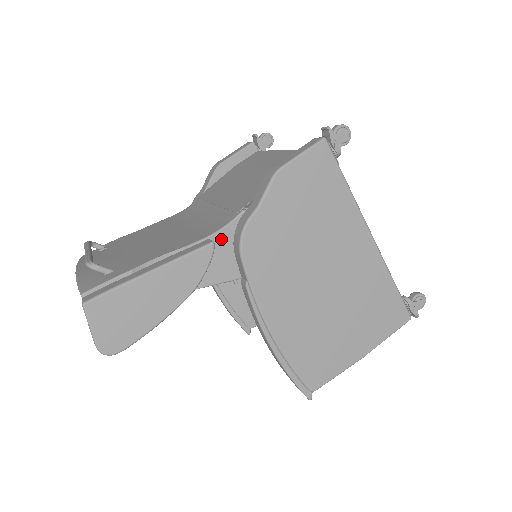
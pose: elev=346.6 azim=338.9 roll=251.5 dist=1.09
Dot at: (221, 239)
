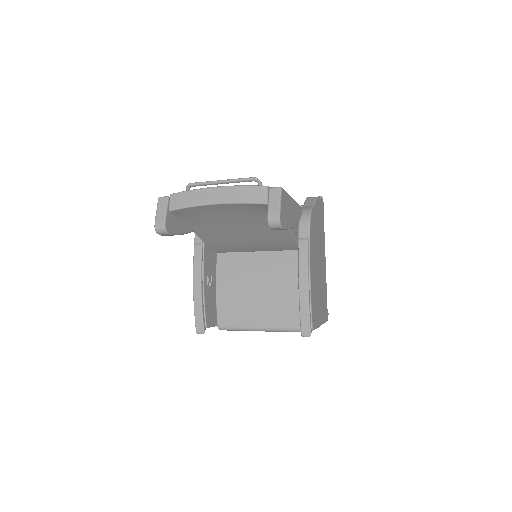
Dot at: occluded
